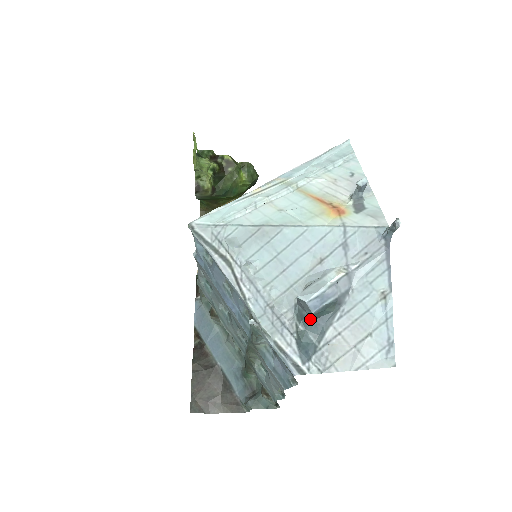
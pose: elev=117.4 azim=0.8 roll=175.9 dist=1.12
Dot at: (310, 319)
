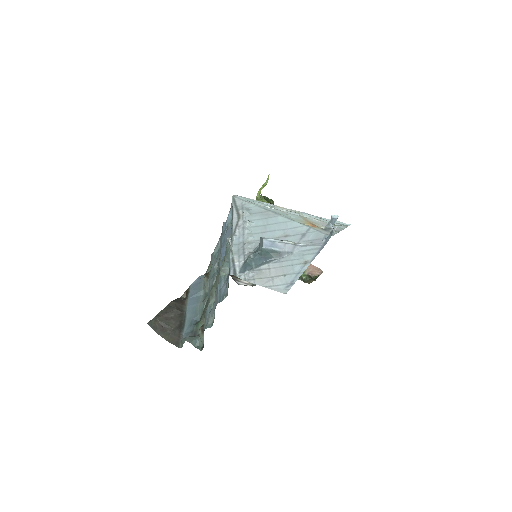
Dot at: (259, 254)
